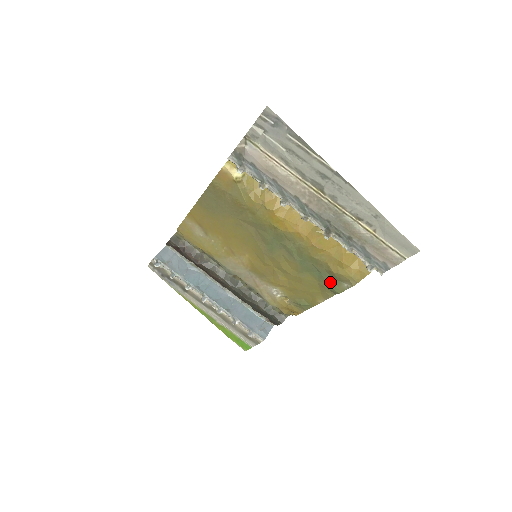
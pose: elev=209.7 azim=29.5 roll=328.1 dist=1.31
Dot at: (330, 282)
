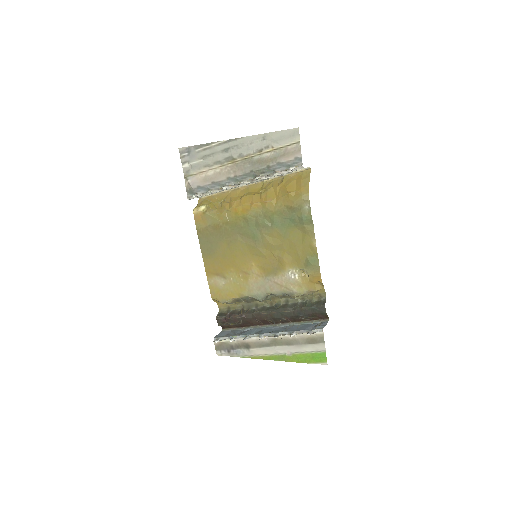
Dot at: (299, 217)
